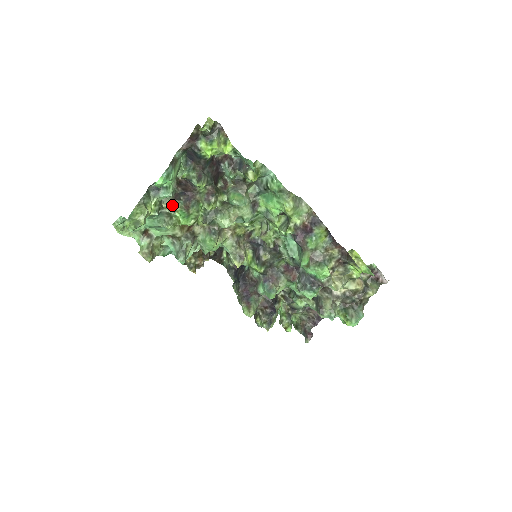
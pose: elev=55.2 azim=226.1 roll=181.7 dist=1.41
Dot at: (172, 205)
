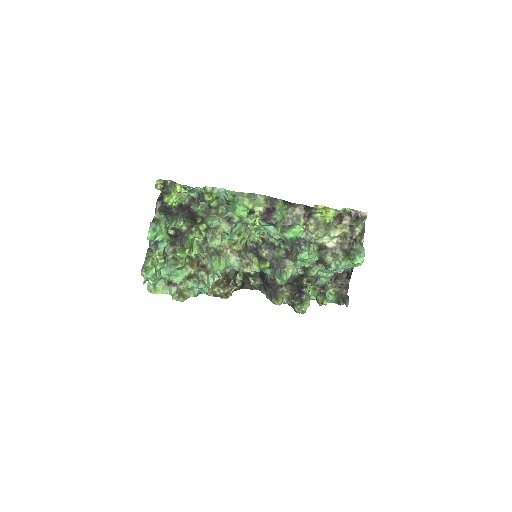
Dot at: (173, 251)
